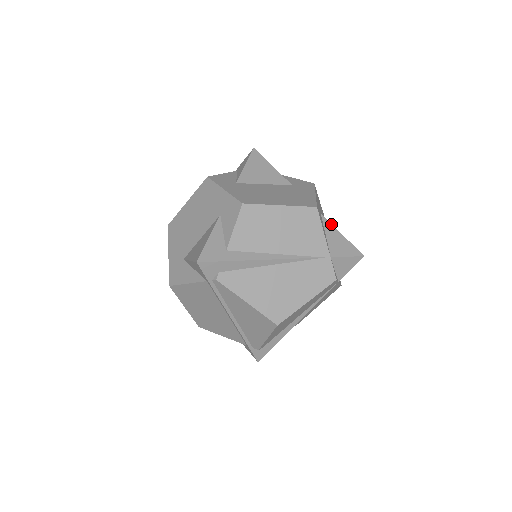
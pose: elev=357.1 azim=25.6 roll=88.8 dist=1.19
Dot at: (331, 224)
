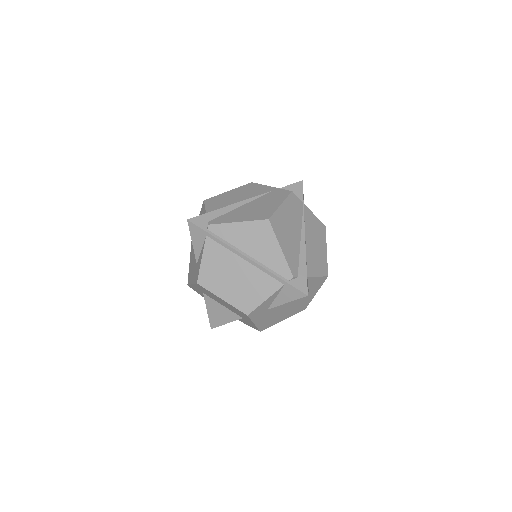
Dot at: occluded
